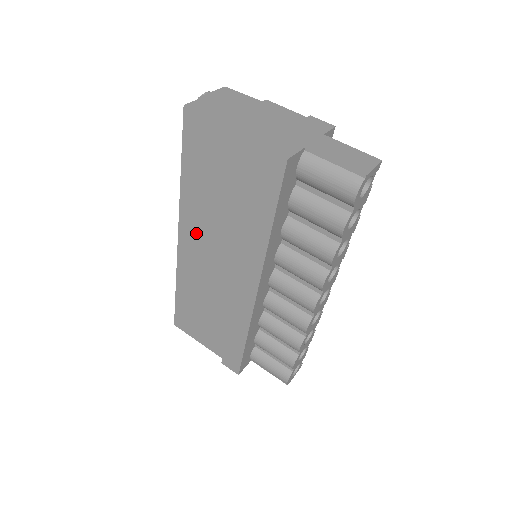
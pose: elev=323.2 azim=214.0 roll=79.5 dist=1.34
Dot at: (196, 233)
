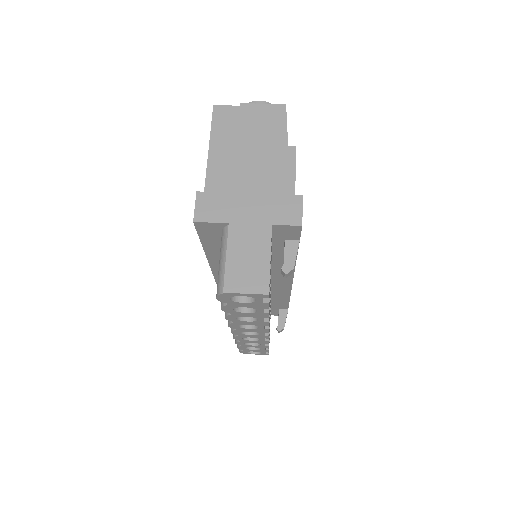
Dot at: occluded
